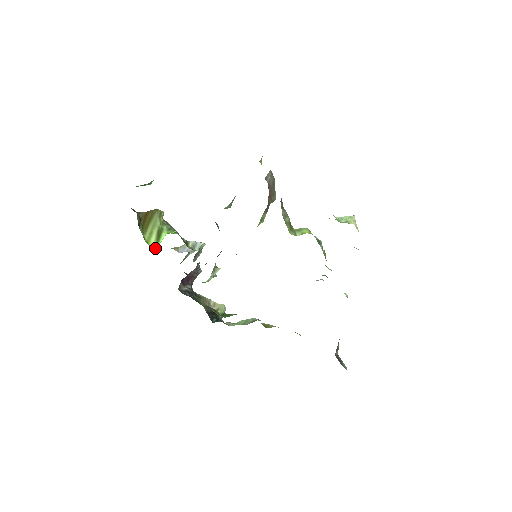
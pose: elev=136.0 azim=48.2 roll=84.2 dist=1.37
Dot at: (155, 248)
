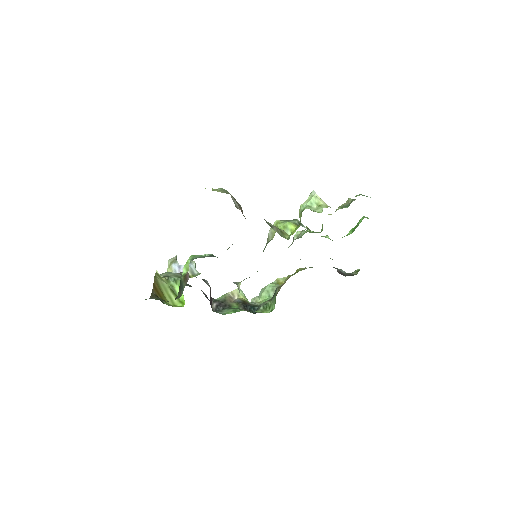
Dot at: occluded
